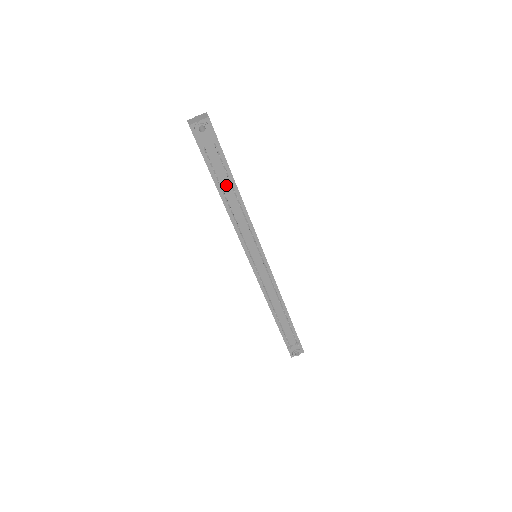
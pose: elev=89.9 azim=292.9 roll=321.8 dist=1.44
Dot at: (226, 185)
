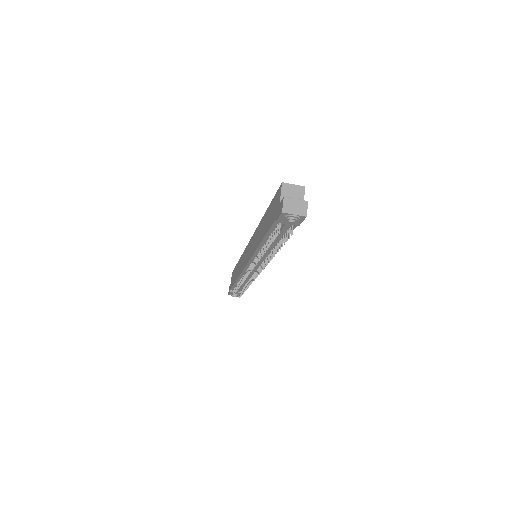
Dot at: (275, 241)
